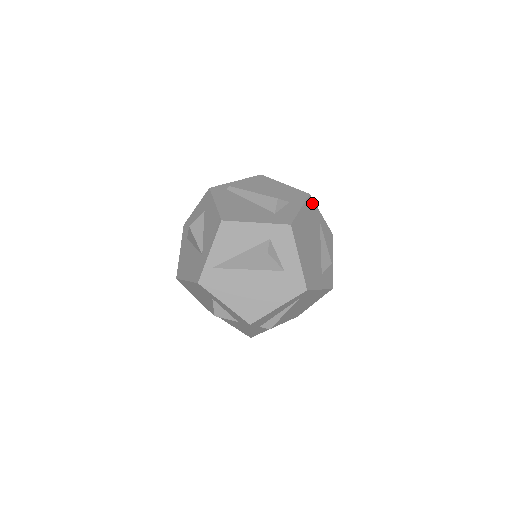
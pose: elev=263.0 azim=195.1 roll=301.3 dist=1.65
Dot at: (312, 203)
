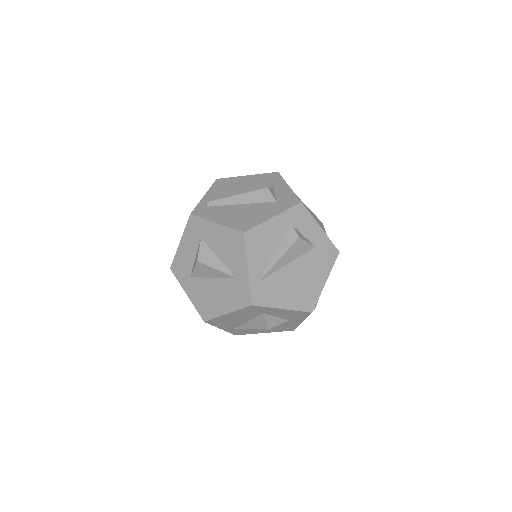
Dot at: occluded
